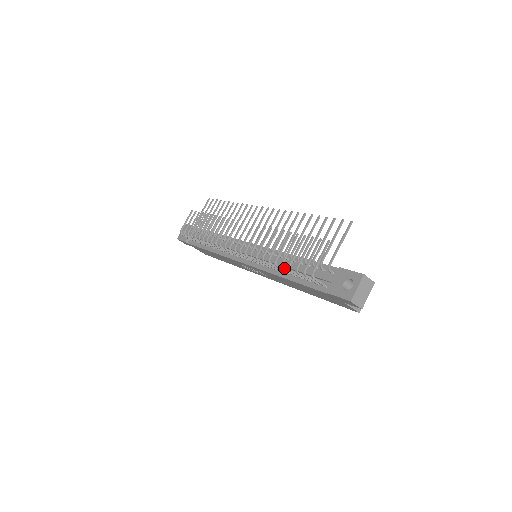
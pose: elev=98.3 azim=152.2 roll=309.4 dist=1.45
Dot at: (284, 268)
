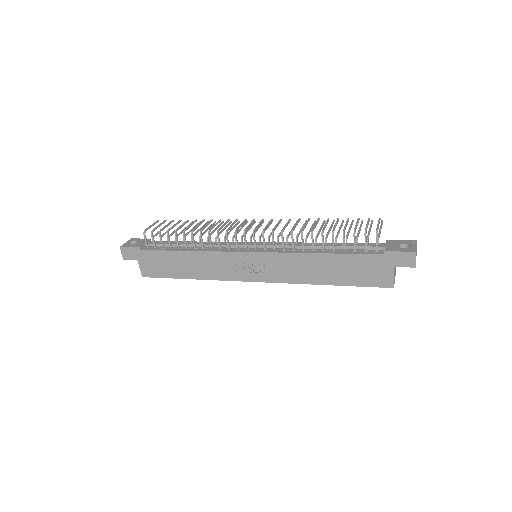
Dot at: occluded
